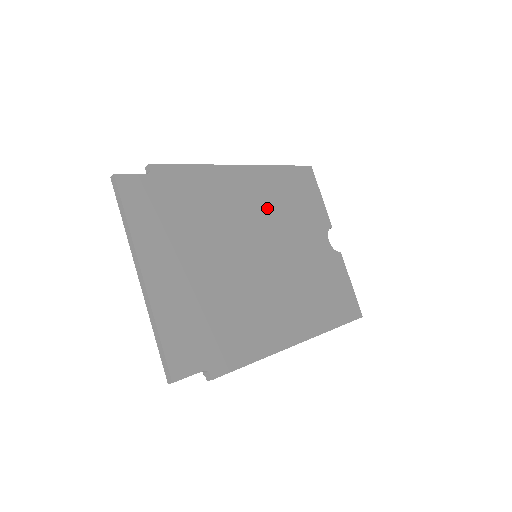
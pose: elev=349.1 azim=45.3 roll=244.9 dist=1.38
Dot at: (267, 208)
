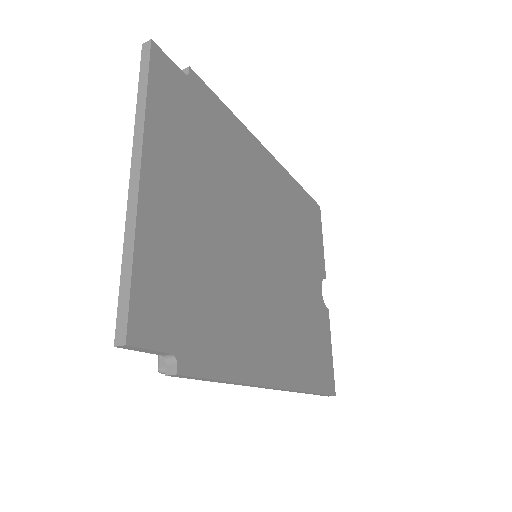
Dot at: (280, 212)
